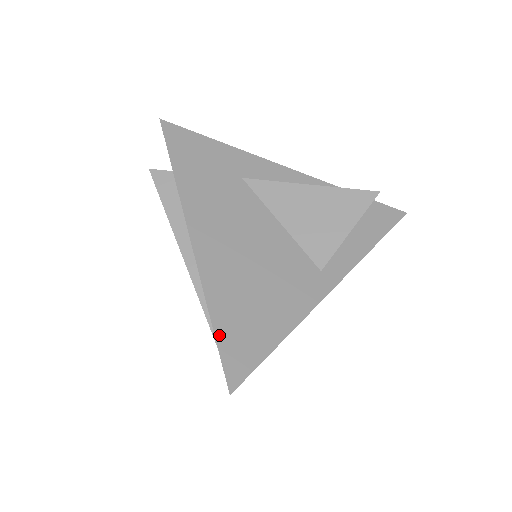
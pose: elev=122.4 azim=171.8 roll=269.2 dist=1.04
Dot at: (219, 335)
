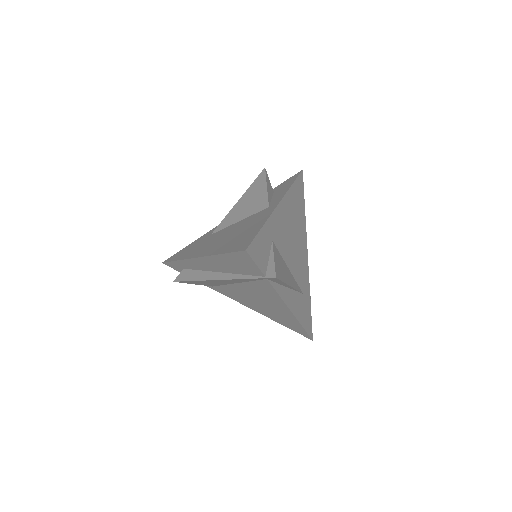
Dot at: (228, 251)
